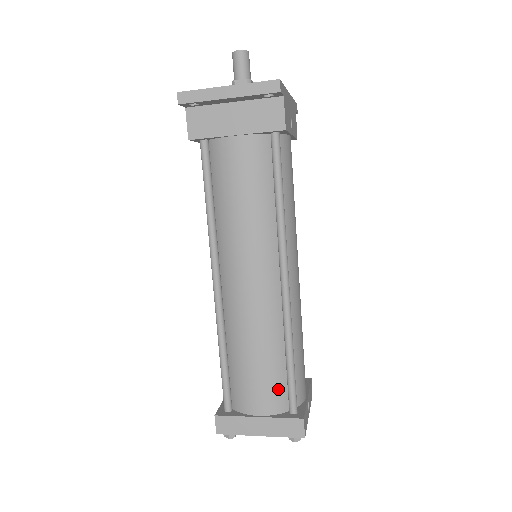
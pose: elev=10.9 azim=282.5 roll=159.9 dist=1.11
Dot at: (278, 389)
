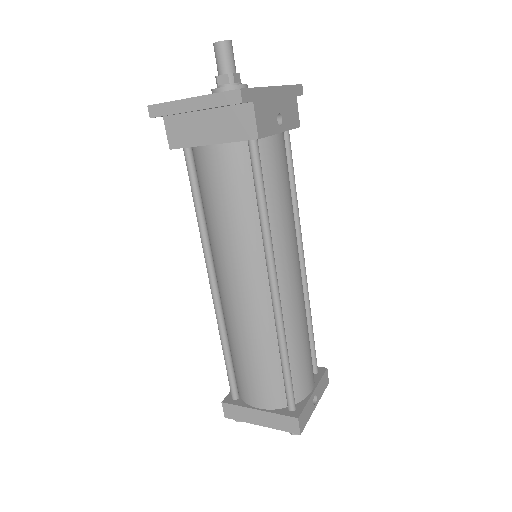
Dot at: (275, 387)
